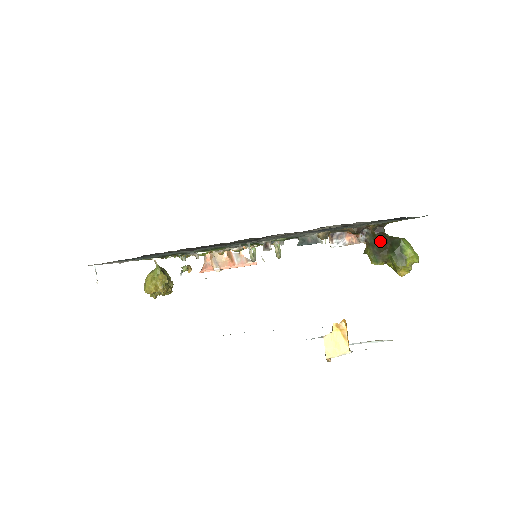
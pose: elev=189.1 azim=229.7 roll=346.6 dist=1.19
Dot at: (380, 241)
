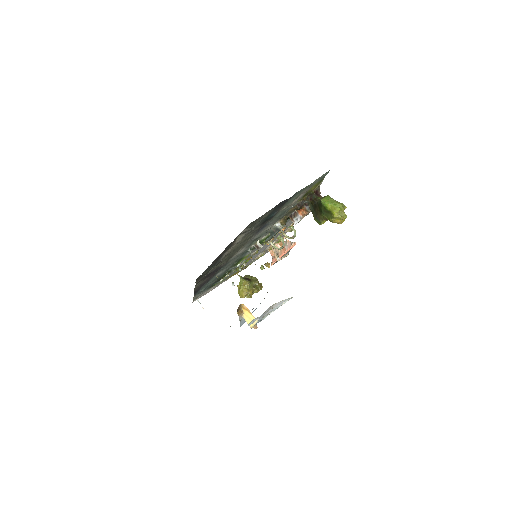
Dot at: (314, 206)
